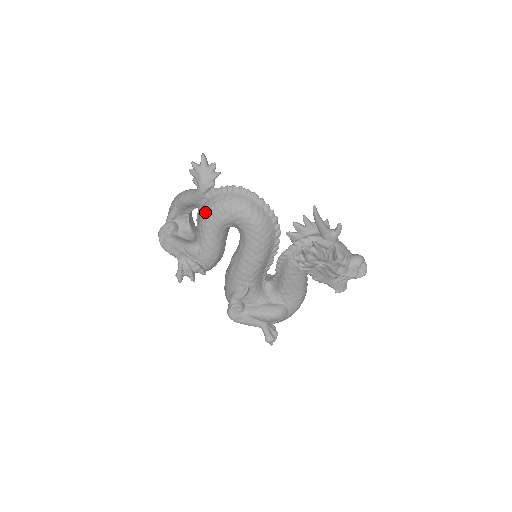
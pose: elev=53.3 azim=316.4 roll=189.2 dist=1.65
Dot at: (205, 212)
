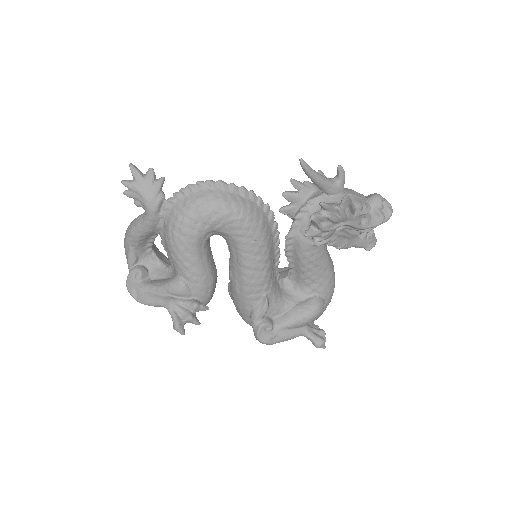
Dot at: (170, 235)
